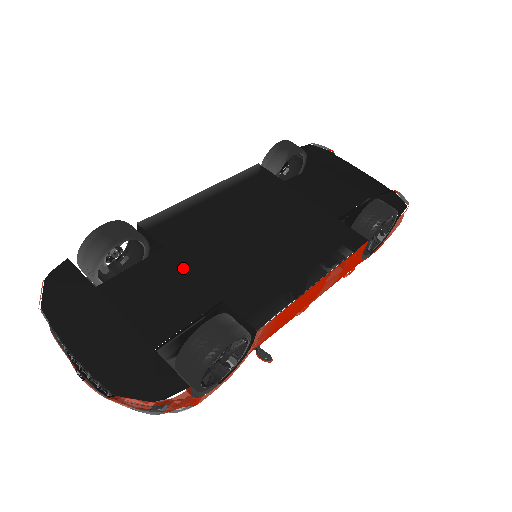
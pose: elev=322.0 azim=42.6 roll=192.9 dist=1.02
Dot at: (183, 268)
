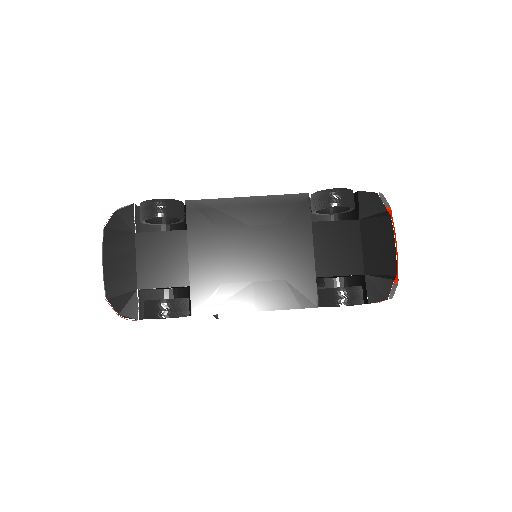
Dot at: (186, 251)
